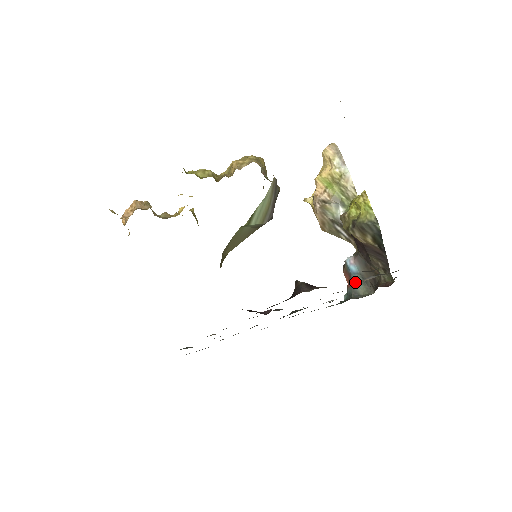
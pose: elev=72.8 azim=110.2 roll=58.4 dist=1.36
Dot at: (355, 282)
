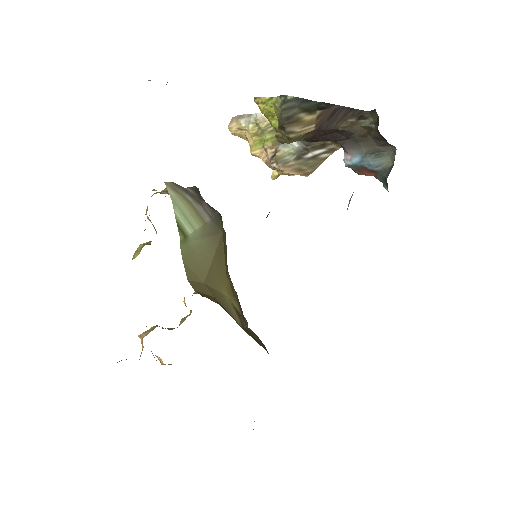
Dot at: (374, 166)
